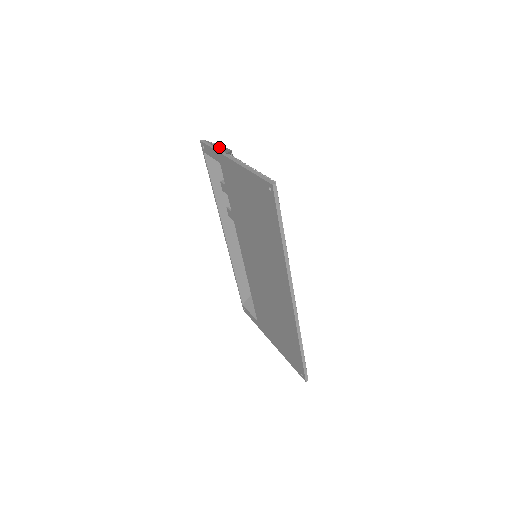
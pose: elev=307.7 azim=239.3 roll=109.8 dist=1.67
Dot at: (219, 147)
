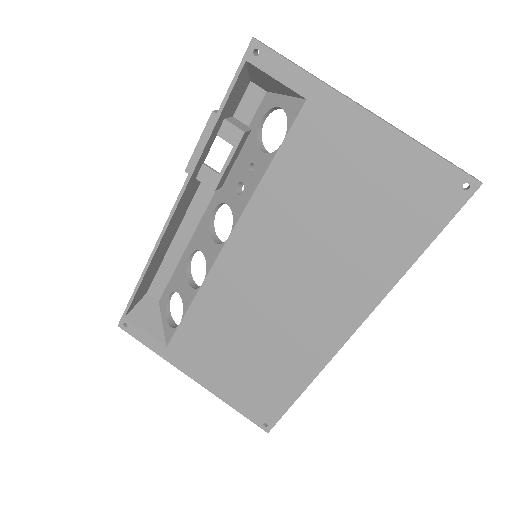
Dot at: occluded
